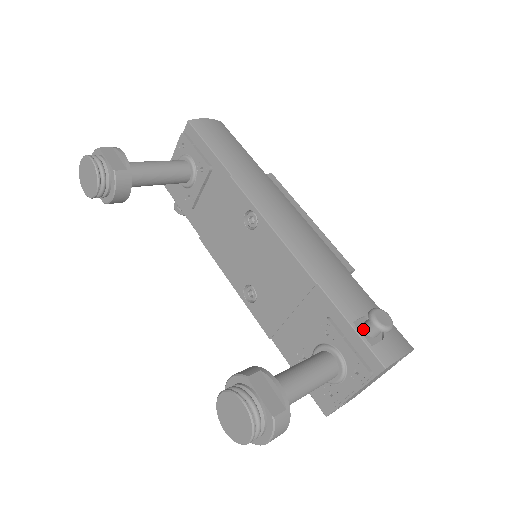
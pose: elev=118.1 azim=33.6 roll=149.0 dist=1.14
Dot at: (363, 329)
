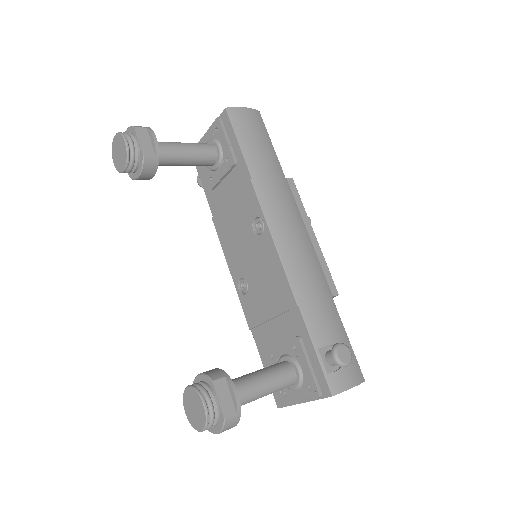
Dot at: (325, 357)
